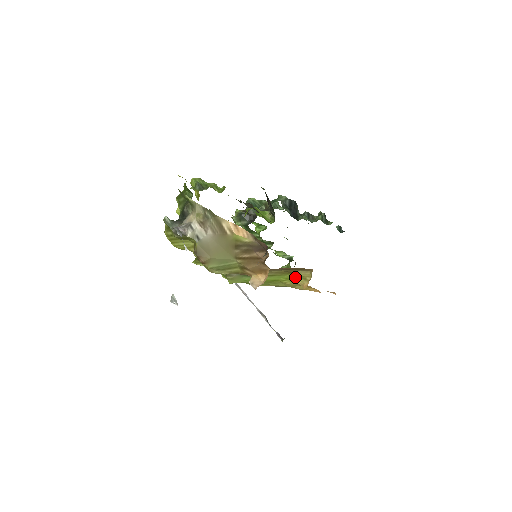
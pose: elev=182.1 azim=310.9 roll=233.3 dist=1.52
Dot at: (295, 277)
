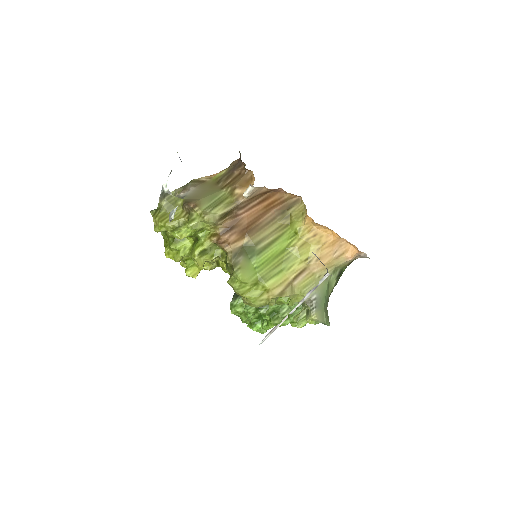
Dot at: (294, 221)
